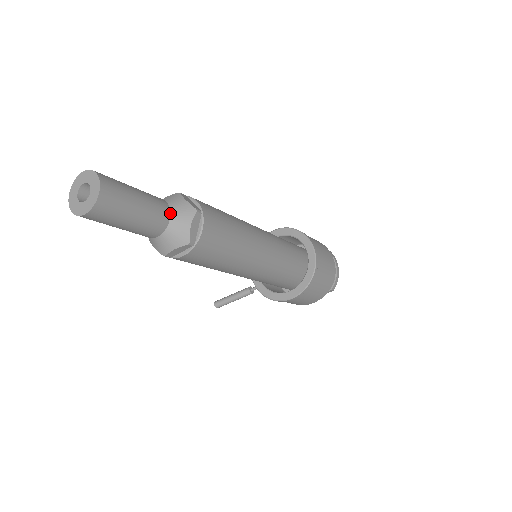
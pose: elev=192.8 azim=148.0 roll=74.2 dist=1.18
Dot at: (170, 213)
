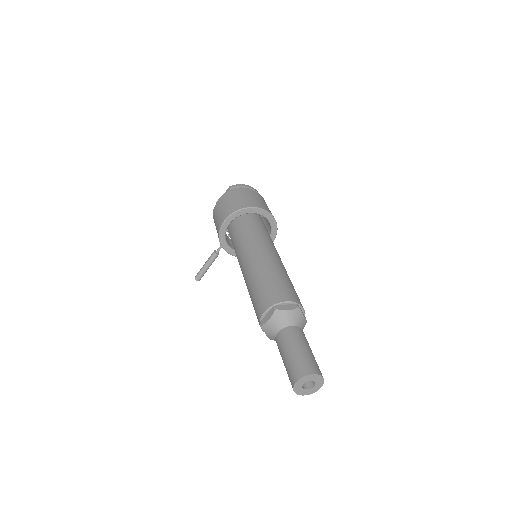
Dot at: (295, 326)
